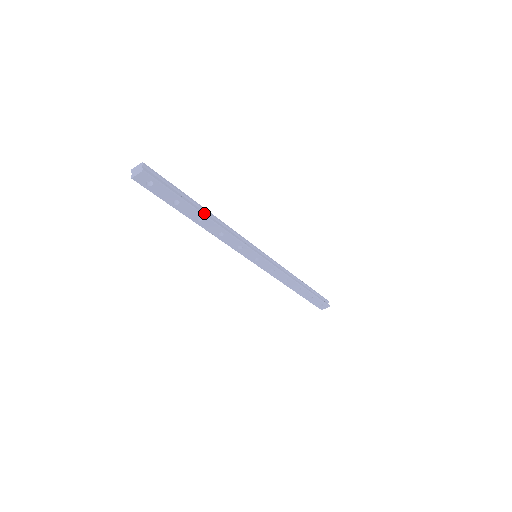
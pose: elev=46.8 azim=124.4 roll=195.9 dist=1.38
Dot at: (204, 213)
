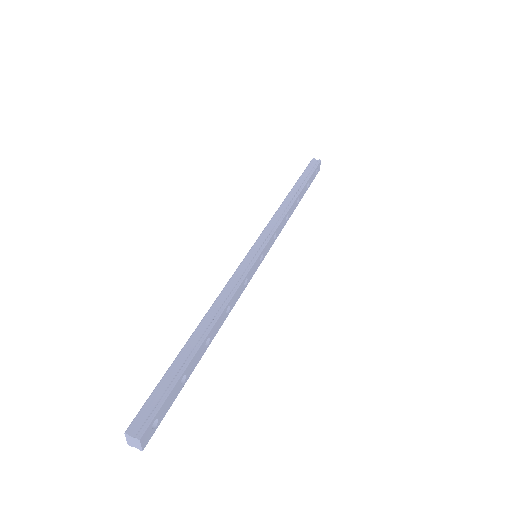
Dot at: (202, 336)
